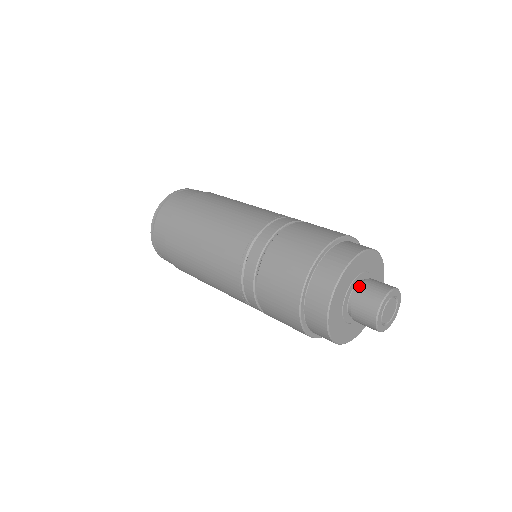
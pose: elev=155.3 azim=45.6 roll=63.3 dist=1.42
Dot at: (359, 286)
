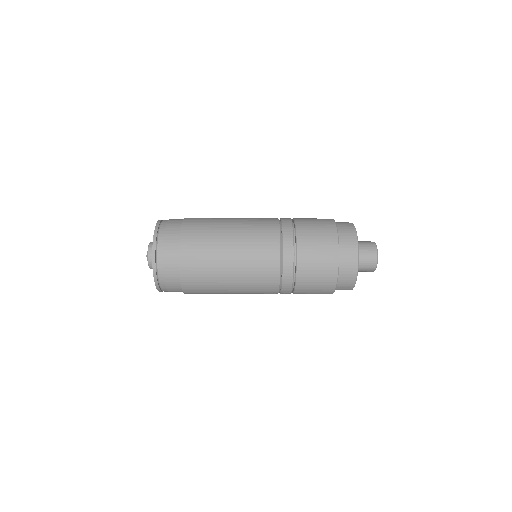
Dot at: occluded
